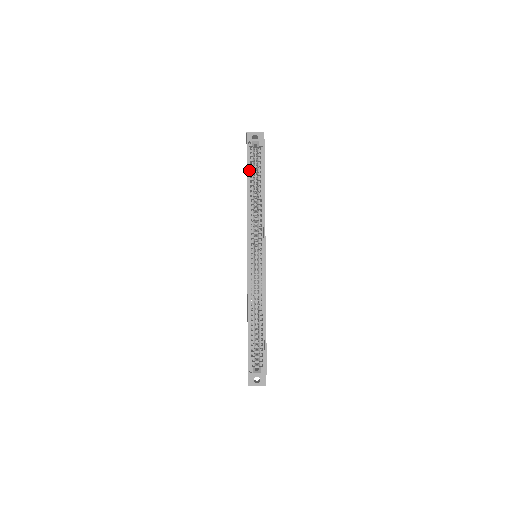
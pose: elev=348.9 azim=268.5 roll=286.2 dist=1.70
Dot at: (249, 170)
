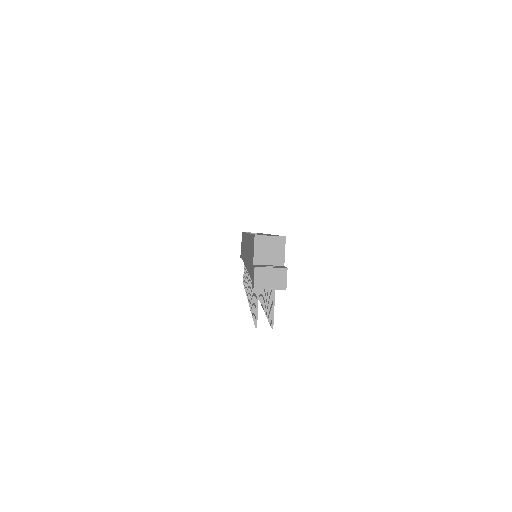
Dot at: occluded
